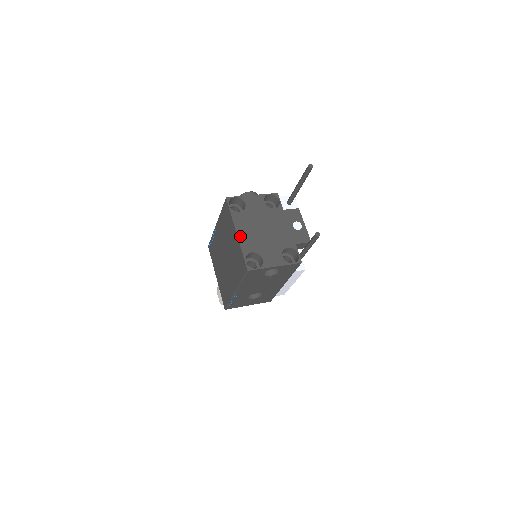
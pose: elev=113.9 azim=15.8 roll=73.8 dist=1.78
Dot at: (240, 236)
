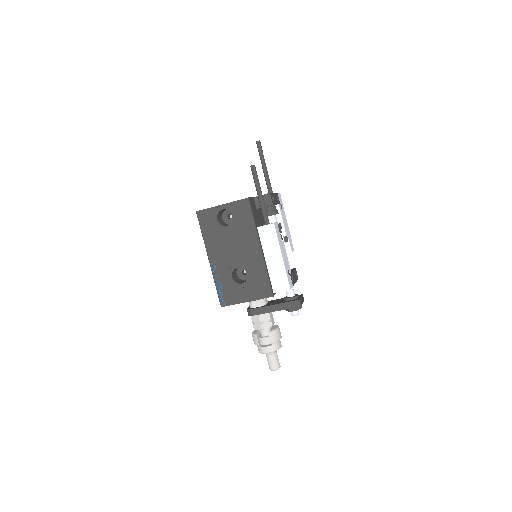
Dot at: occluded
